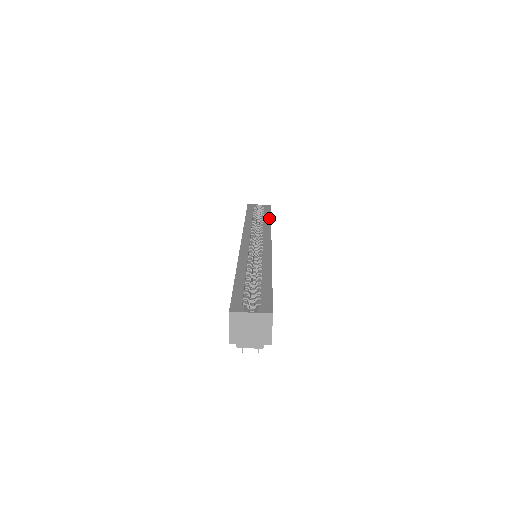
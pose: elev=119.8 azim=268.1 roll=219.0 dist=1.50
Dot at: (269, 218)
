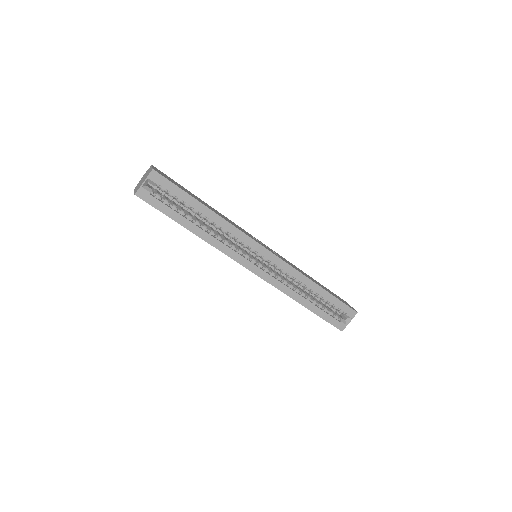
Dot at: (205, 208)
